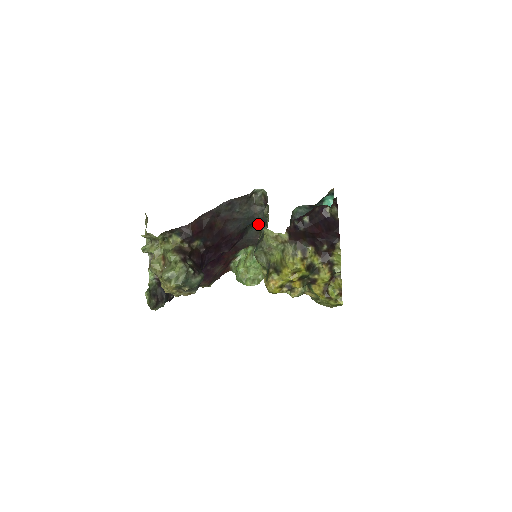
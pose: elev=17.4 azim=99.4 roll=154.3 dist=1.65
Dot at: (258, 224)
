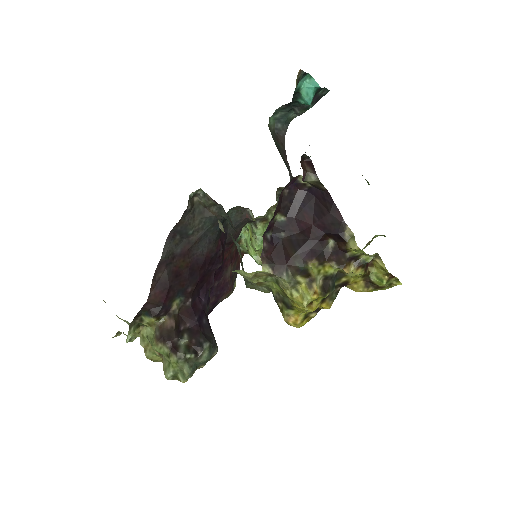
Dot at: occluded
